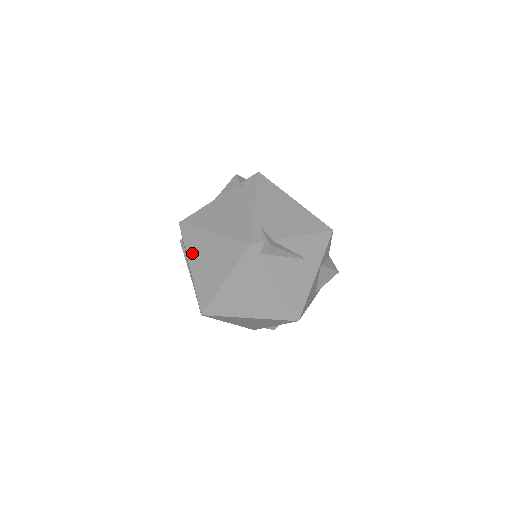
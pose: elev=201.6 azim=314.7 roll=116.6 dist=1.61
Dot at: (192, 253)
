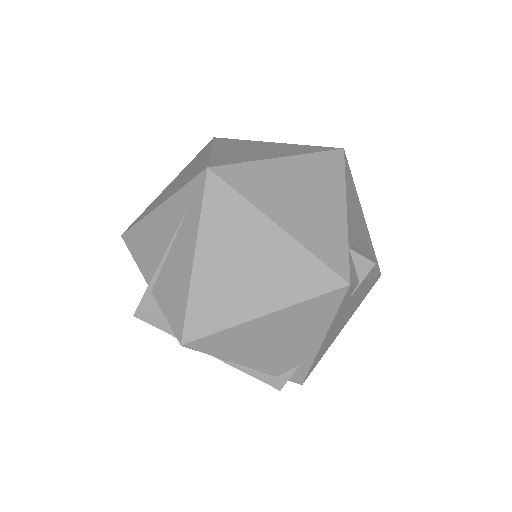
Dot at: (154, 206)
